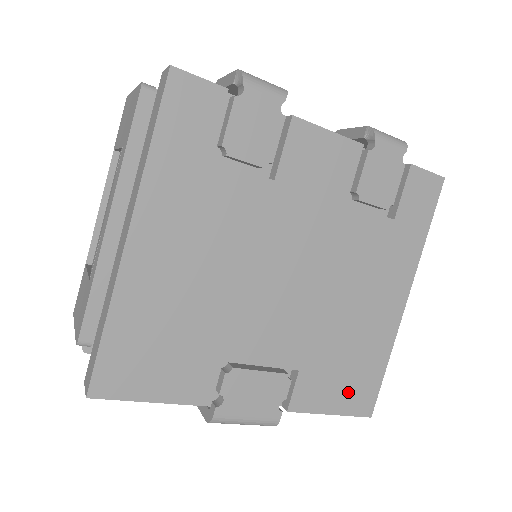
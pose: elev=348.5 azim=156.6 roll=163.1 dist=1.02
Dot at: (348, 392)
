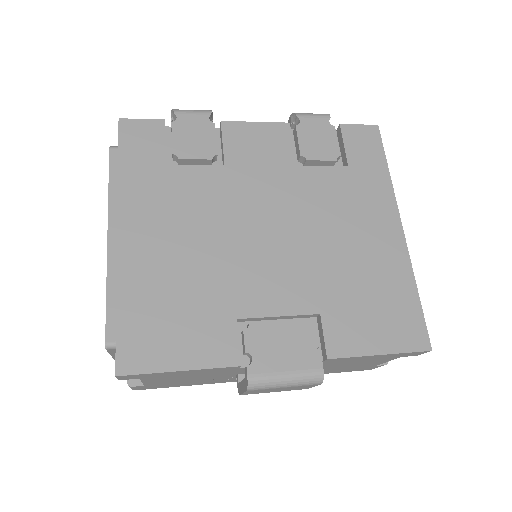
Dot at: (388, 327)
